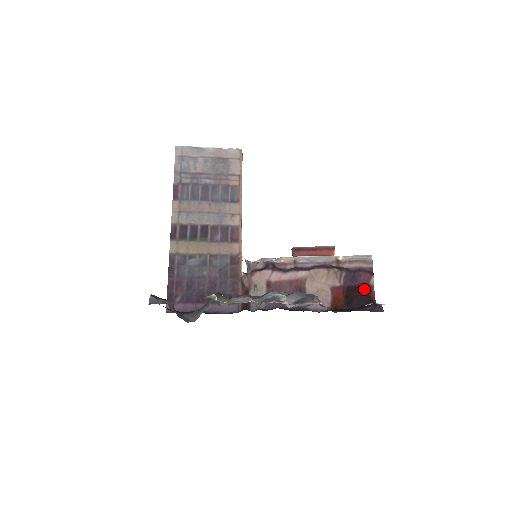
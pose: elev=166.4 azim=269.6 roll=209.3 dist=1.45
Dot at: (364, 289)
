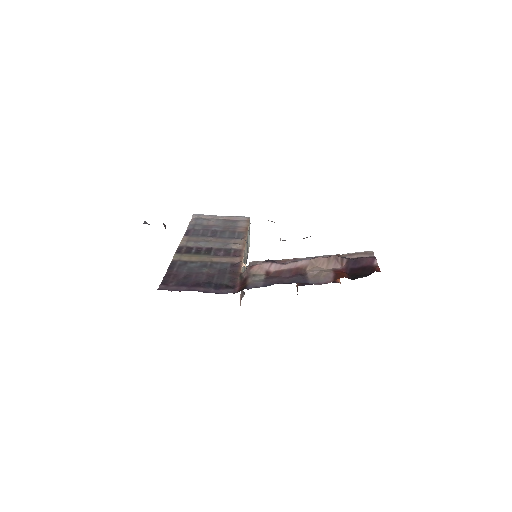
Dot at: (368, 269)
